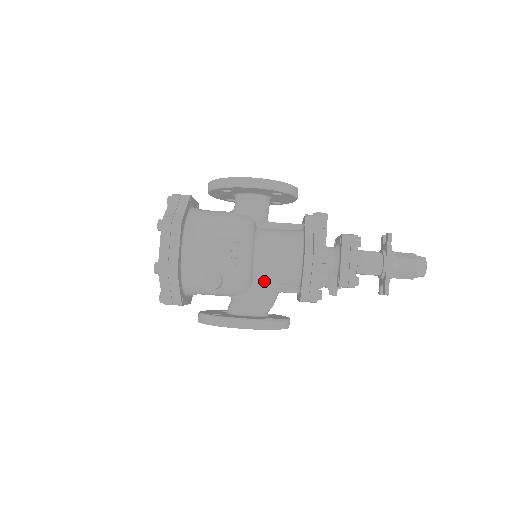
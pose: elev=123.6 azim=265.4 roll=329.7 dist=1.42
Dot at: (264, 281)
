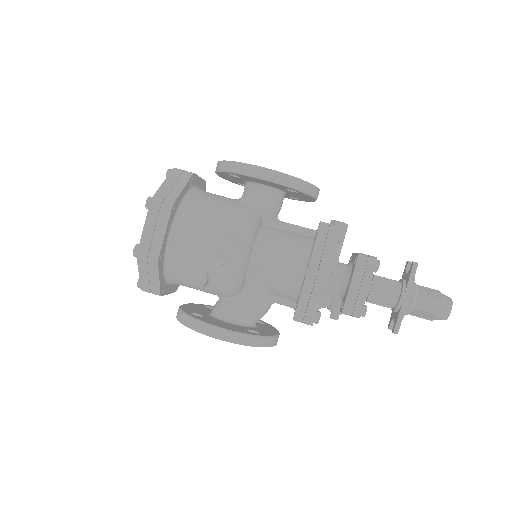
Dot at: (258, 288)
